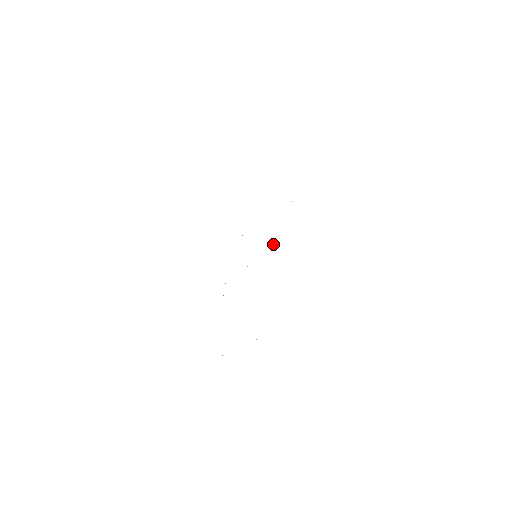
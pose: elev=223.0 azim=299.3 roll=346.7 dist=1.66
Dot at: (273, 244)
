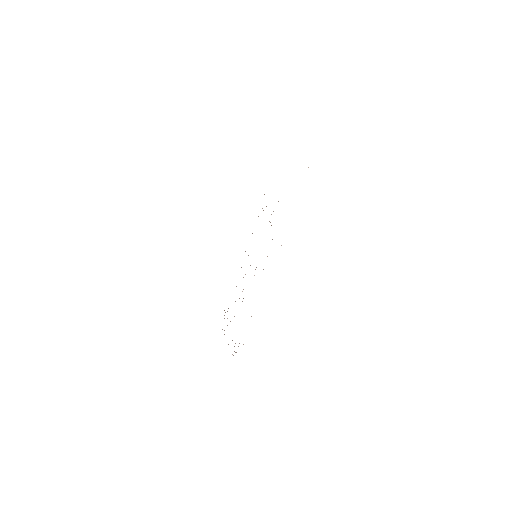
Dot at: occluded
